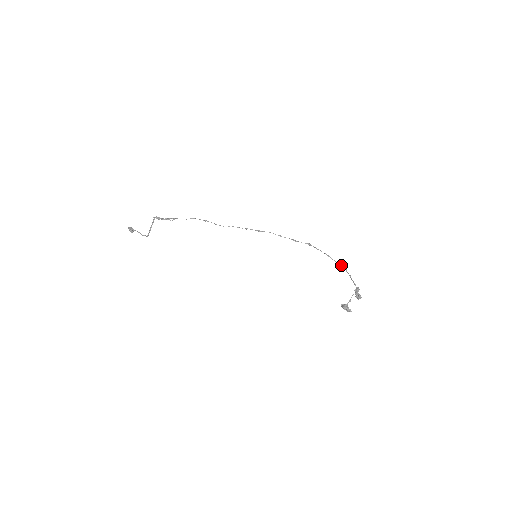
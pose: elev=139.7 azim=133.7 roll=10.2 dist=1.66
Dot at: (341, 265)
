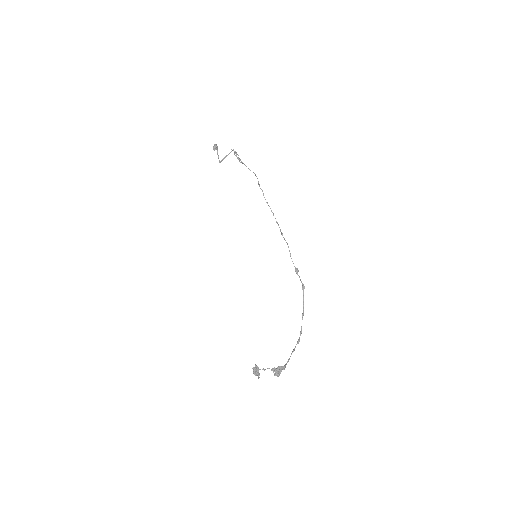
Dot at: (301, 333)
